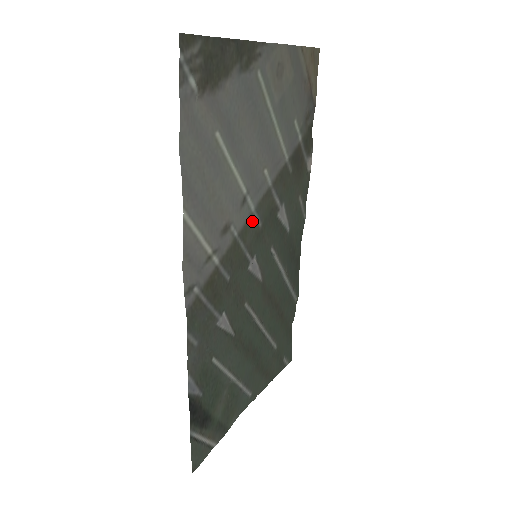
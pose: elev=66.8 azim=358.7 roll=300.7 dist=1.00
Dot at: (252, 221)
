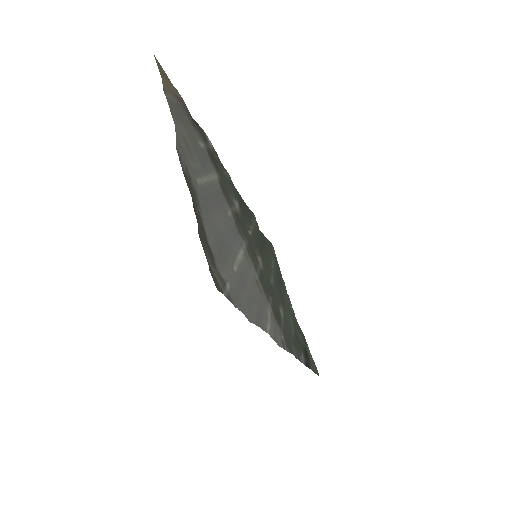
Dot at: (247, 250)
